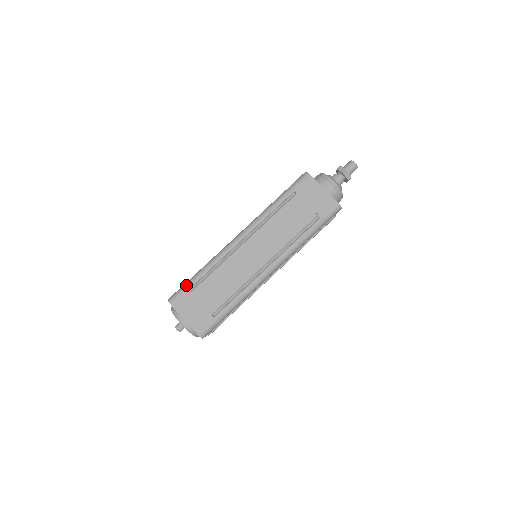
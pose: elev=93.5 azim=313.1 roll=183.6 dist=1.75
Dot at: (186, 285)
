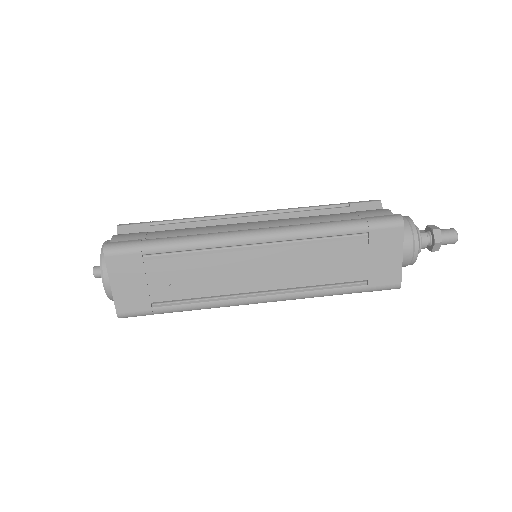
Dot at: (142, 247)
